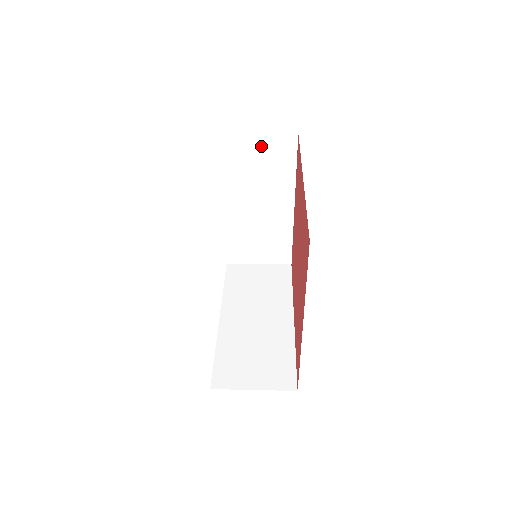
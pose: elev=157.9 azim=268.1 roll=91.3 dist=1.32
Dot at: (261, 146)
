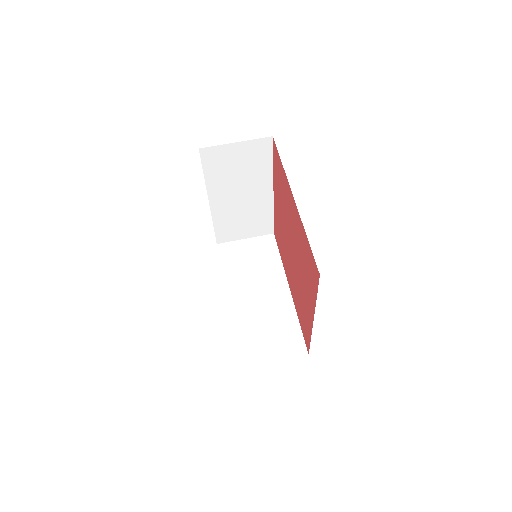
Dot at: (240, 152)
